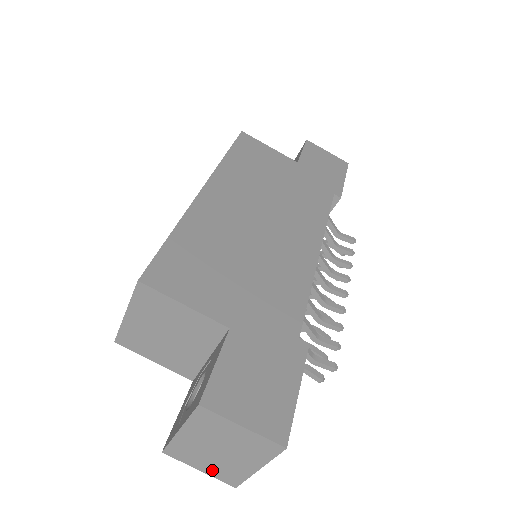
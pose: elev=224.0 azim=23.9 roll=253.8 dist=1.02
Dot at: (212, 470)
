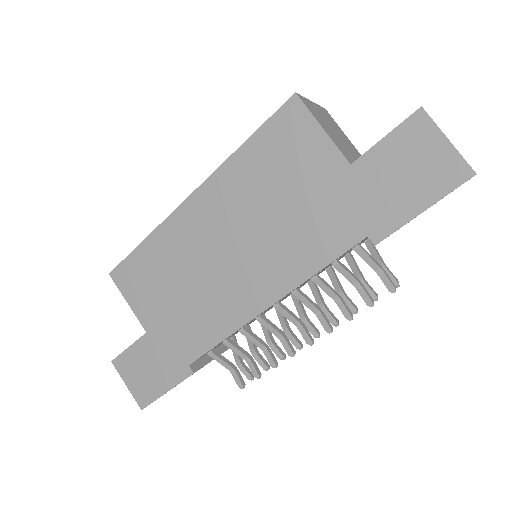
Dot at: occluded
